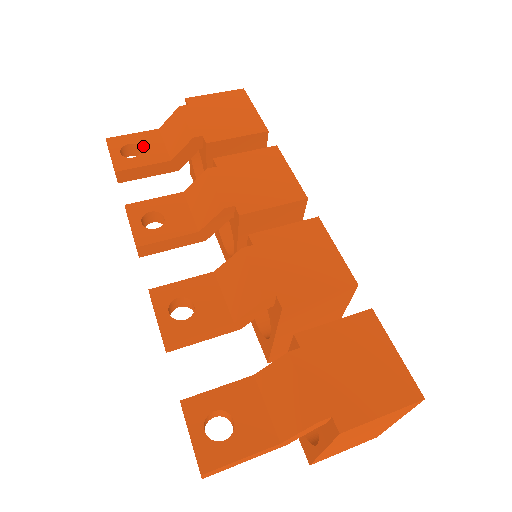
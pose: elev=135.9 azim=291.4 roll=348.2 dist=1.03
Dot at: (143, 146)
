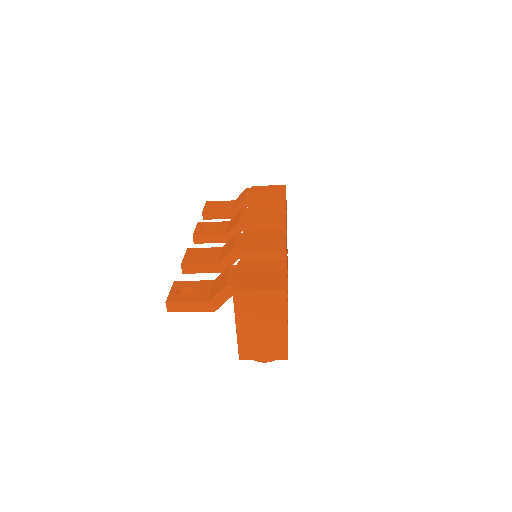
Dot at: (222, 205)
